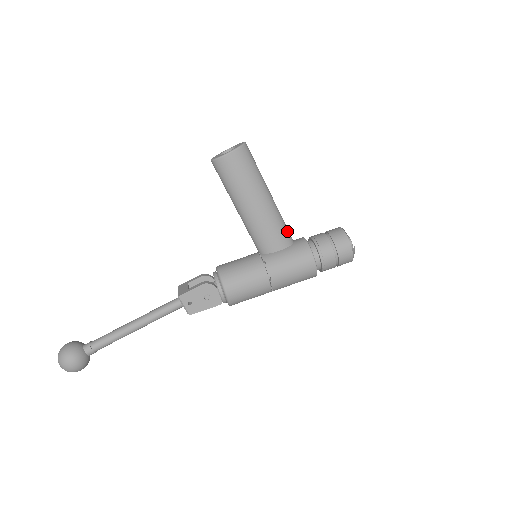
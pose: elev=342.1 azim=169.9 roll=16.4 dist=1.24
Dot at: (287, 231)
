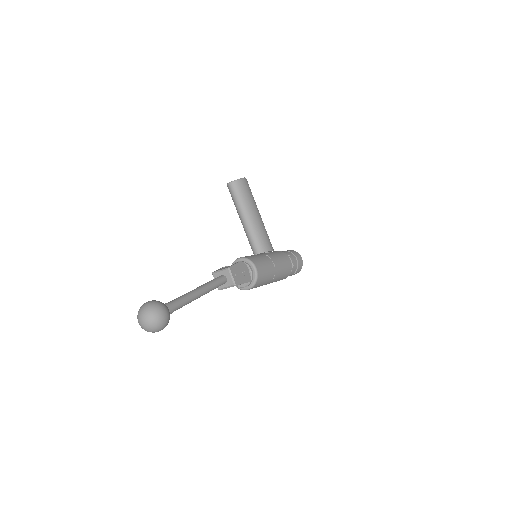
Dot at: occluded
